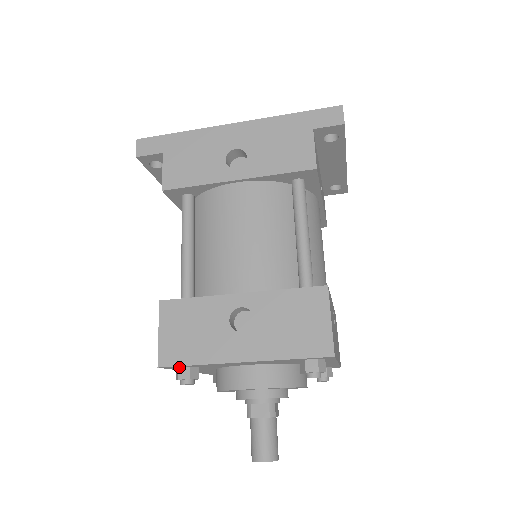
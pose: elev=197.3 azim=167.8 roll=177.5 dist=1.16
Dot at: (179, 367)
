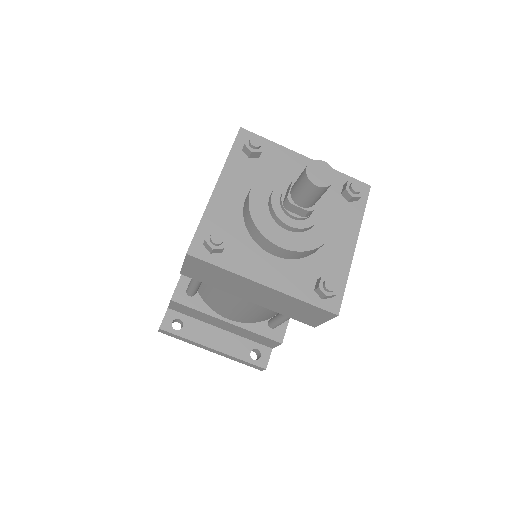
Dot at: (203, 243)
